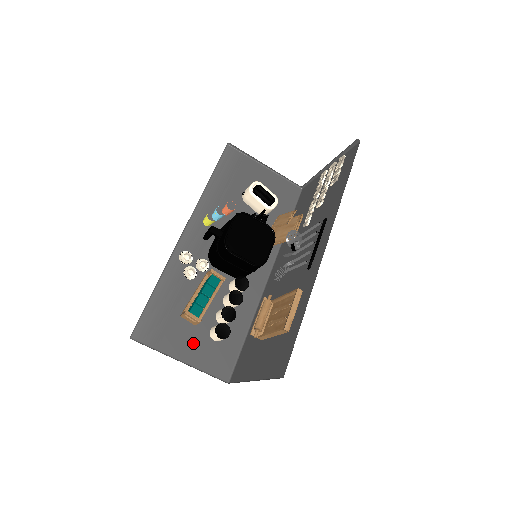
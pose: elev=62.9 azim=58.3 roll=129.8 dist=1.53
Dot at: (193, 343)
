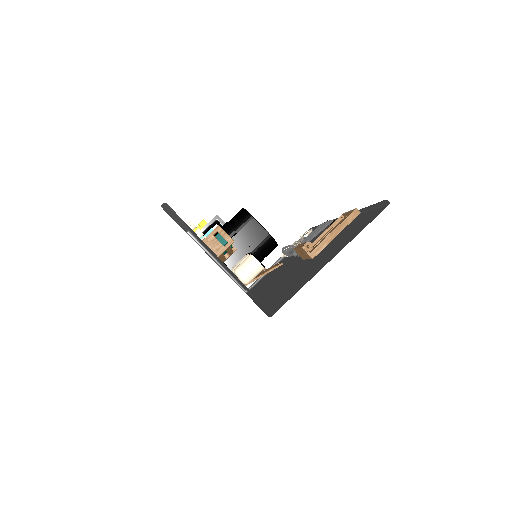
Dot at: occluded
